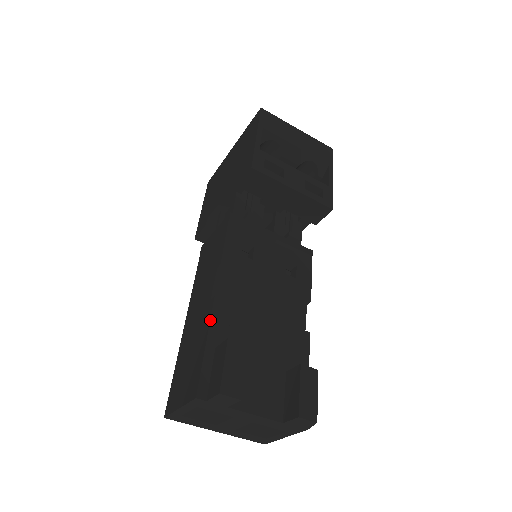
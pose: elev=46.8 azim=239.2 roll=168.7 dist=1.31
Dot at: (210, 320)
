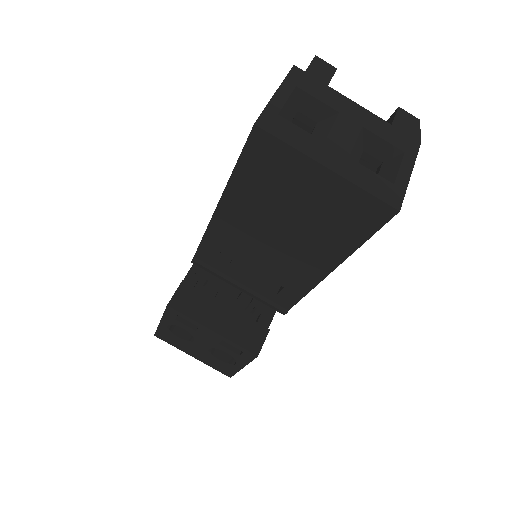
Dot at: occluded
